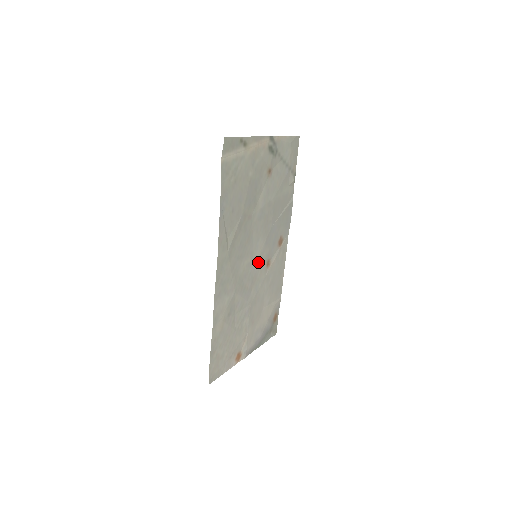
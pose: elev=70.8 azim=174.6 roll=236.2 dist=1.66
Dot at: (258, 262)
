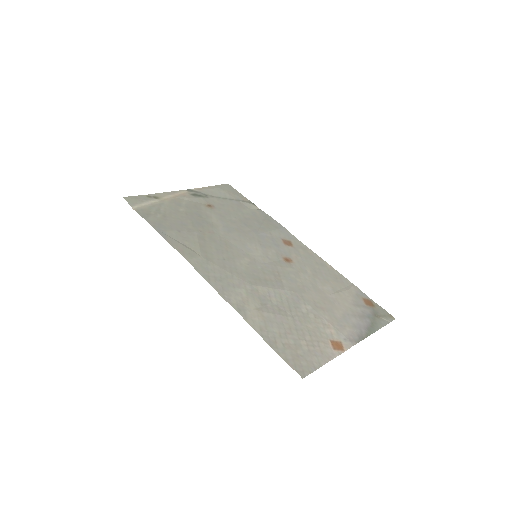
Dot at: (267, 261)
